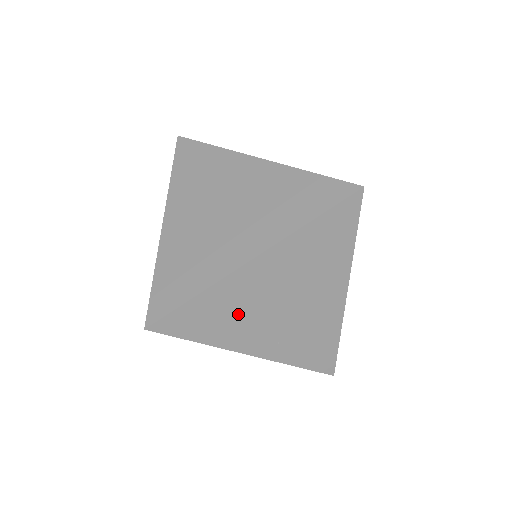
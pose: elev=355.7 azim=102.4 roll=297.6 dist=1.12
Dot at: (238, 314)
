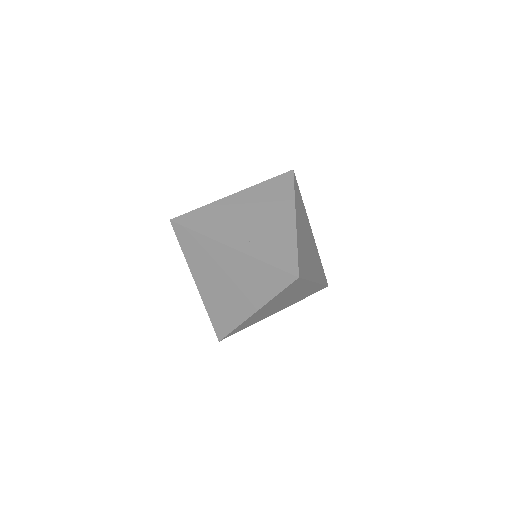
Dot at: (224, 220)
